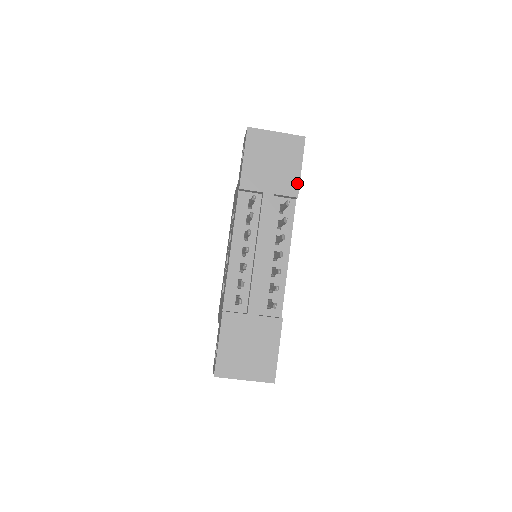
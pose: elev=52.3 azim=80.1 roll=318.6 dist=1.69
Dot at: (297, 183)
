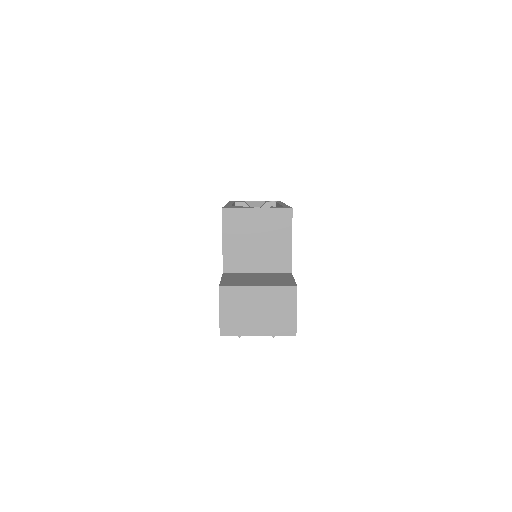
Dot at: occluded
